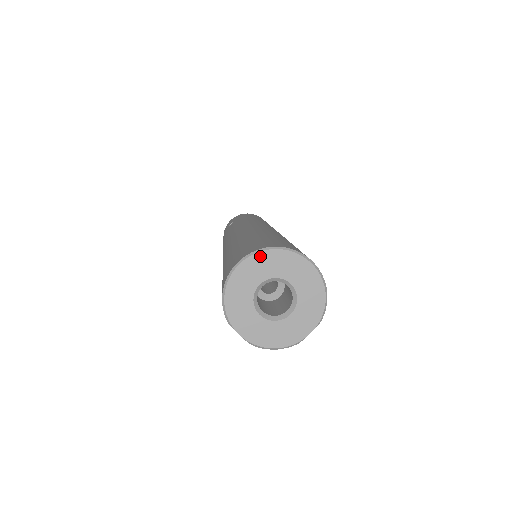
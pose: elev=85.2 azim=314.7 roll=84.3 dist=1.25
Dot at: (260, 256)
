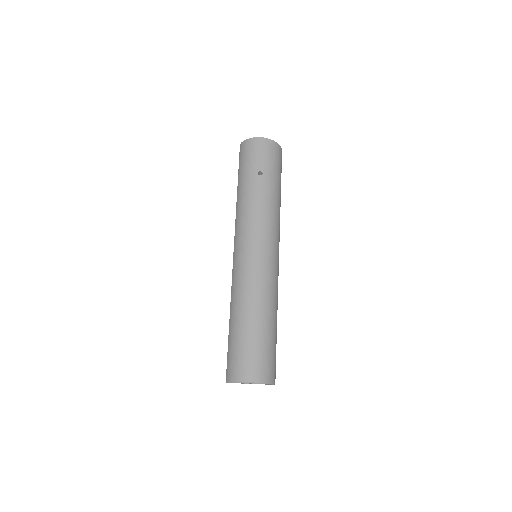
Dot at: occluded
